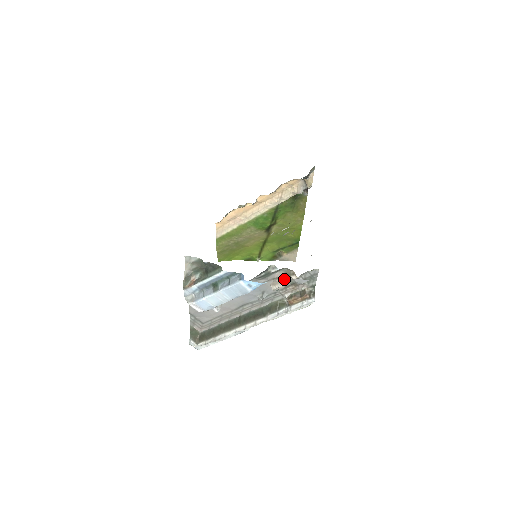
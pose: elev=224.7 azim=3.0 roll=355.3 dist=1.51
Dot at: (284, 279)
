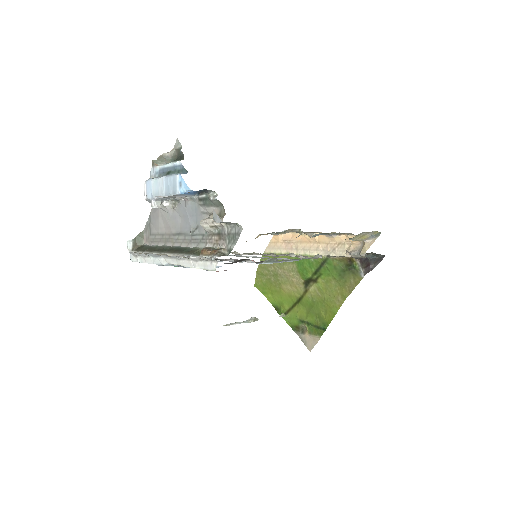
Dot at: occluded
